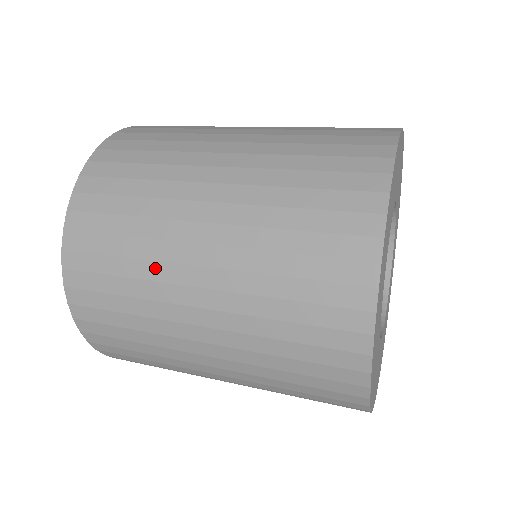
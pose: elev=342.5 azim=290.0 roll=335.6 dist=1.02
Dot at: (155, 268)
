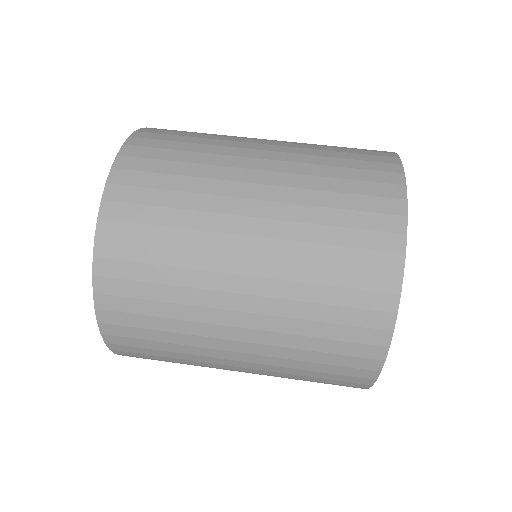
Dot at: occluded
